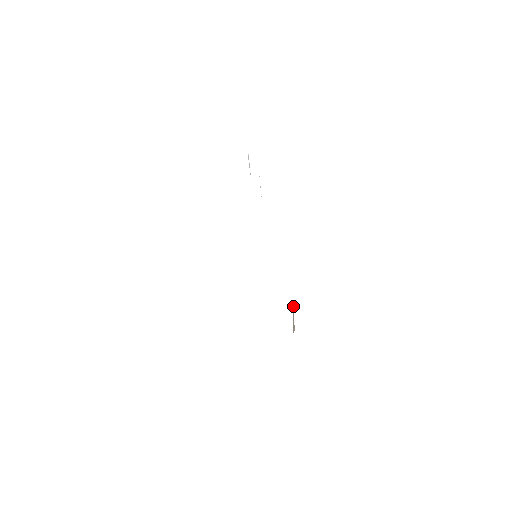
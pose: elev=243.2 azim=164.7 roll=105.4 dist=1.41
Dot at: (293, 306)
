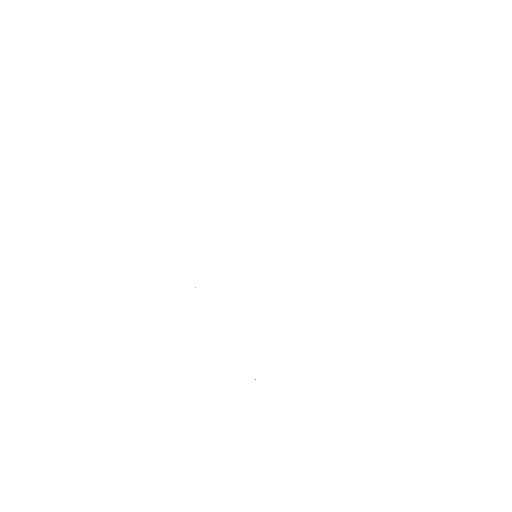
Dot at: occluded
